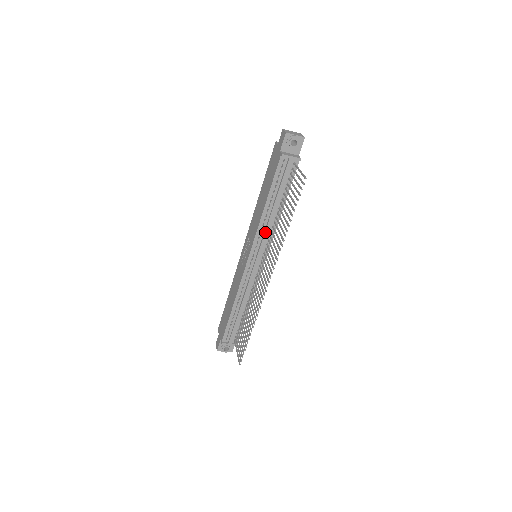
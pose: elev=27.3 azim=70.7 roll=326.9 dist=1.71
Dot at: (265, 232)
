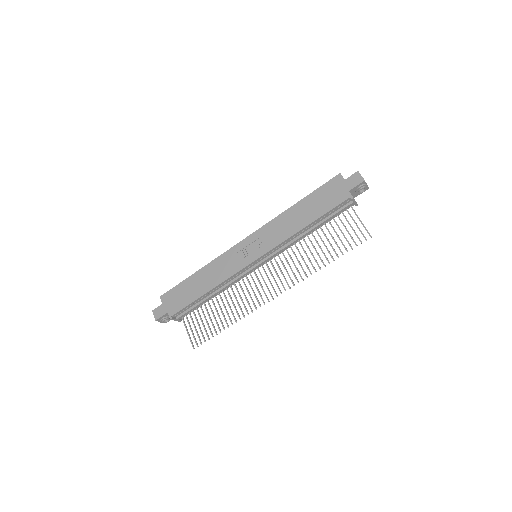
Dot at: (287, 246)
